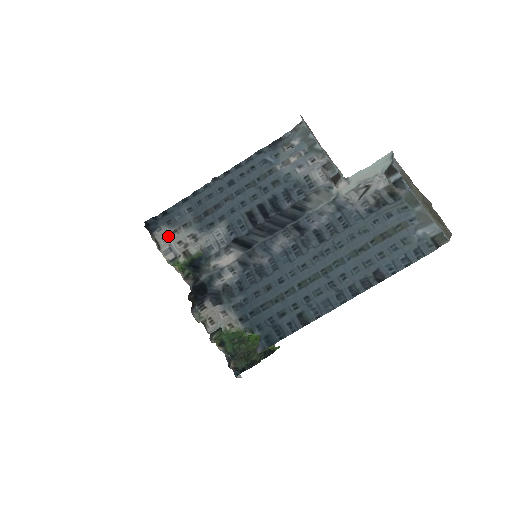
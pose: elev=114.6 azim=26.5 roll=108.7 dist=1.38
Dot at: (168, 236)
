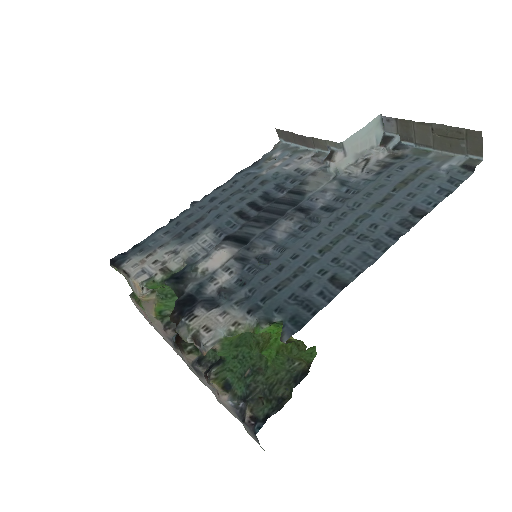
Dot at: (140, 262)
